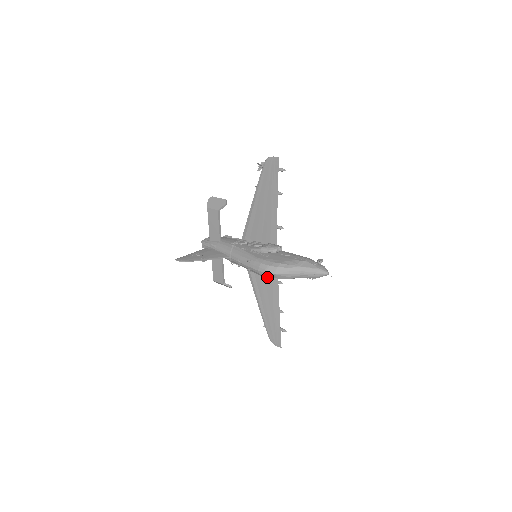
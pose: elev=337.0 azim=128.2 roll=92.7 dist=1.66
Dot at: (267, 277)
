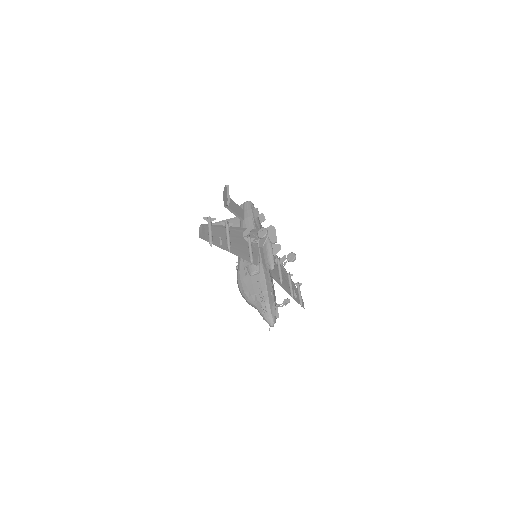
Dot at: (273, 270)
